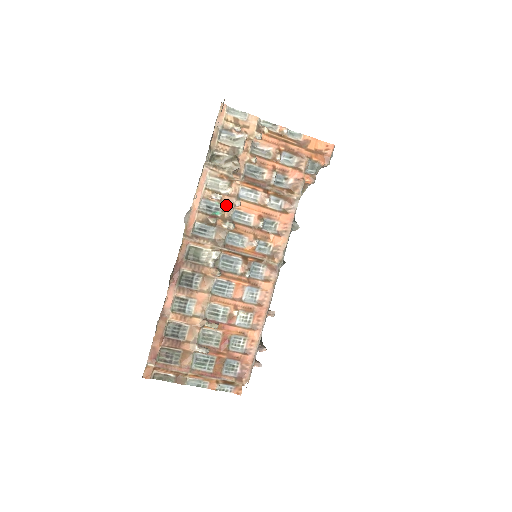
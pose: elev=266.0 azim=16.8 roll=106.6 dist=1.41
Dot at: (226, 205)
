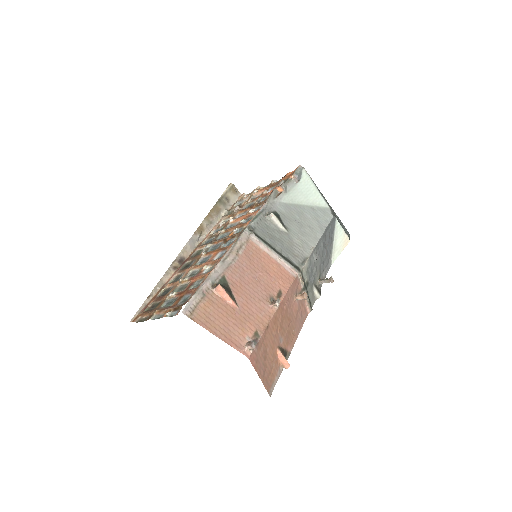
Dot at: (226, 225)
